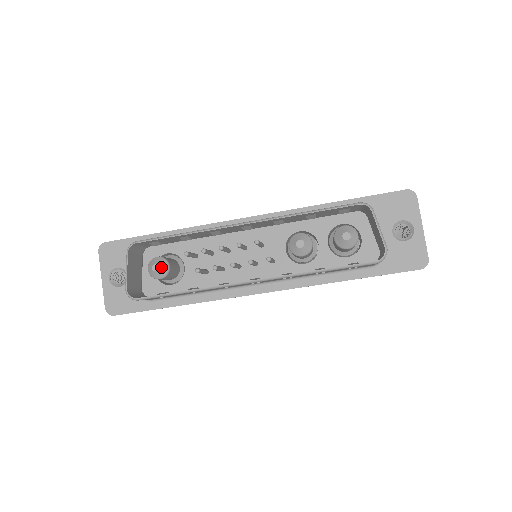
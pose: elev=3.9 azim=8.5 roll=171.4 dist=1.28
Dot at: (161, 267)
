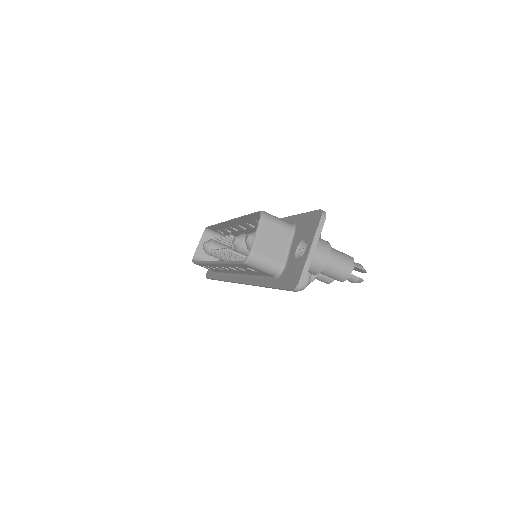
Dot at: (206, 245)
